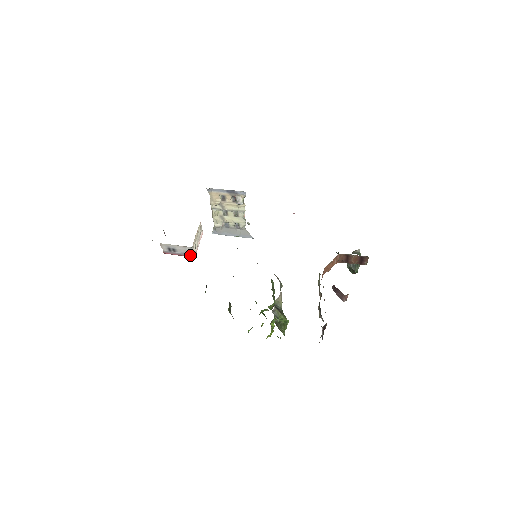
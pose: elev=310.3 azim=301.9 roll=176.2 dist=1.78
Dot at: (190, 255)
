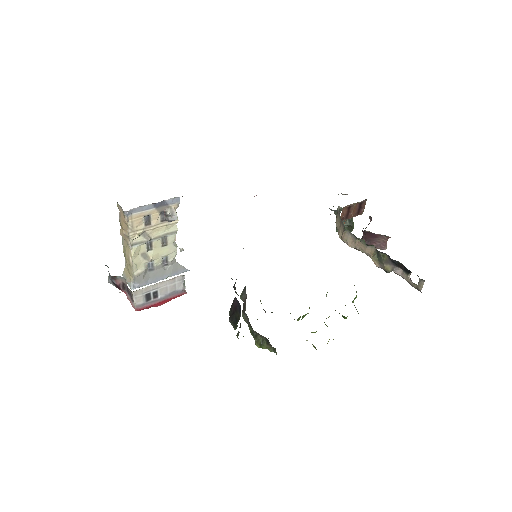
Dot at: (179, 292)
